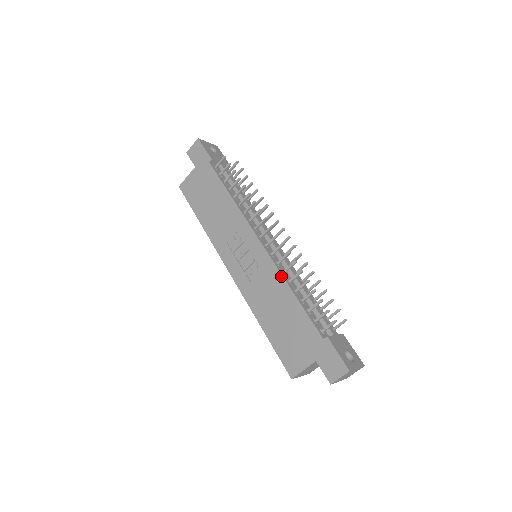
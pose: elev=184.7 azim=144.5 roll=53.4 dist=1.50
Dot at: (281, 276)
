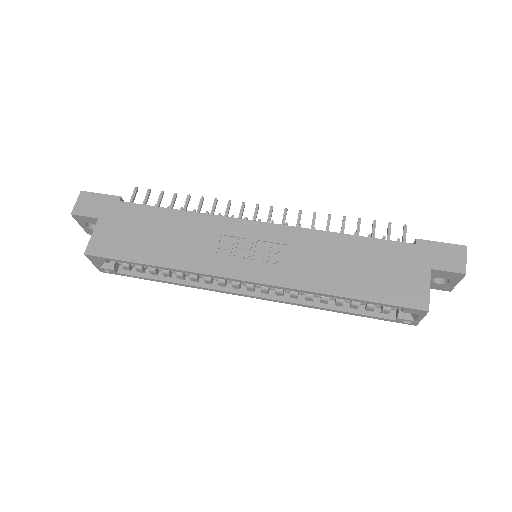
Dot at: (316, 231)
